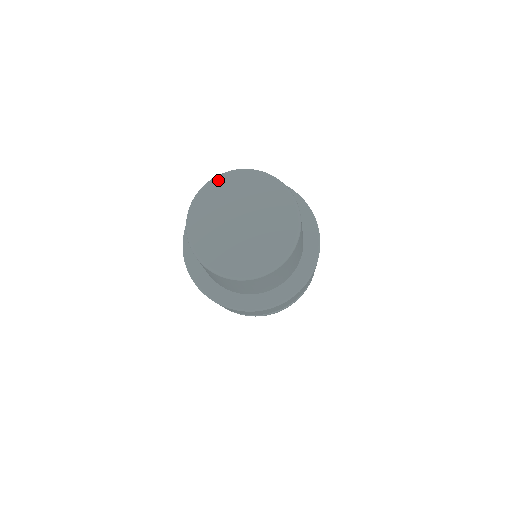
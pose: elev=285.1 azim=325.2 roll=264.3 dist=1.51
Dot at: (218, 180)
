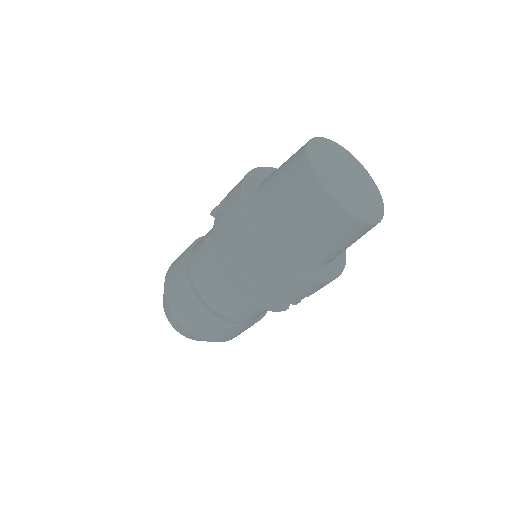
Dot at: (349, 153)
